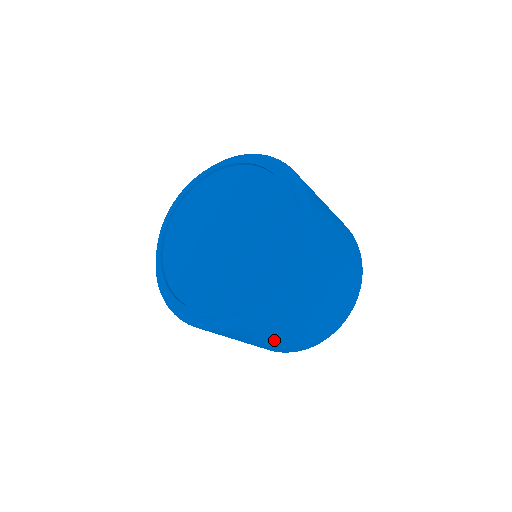
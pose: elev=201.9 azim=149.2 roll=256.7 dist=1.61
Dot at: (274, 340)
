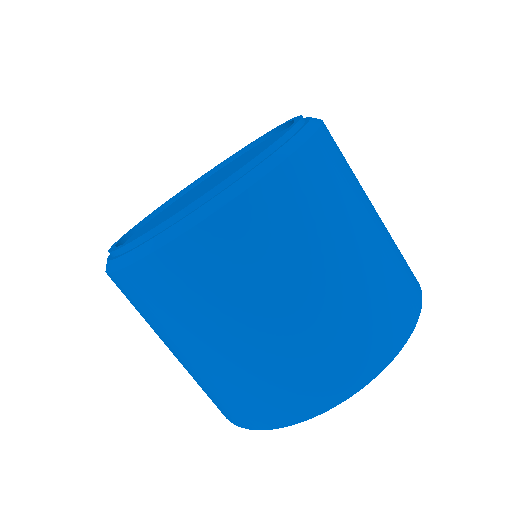
Dot at: (336, 276)
